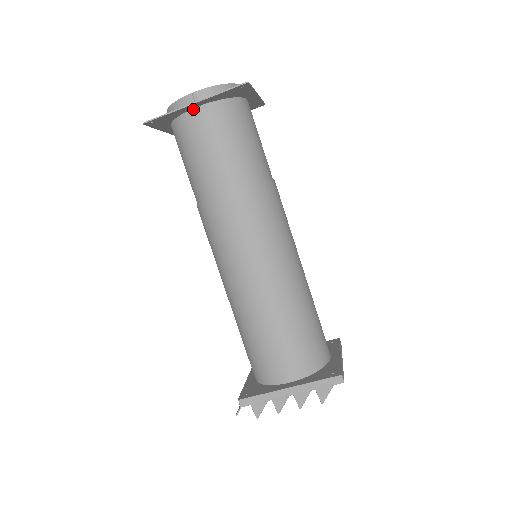
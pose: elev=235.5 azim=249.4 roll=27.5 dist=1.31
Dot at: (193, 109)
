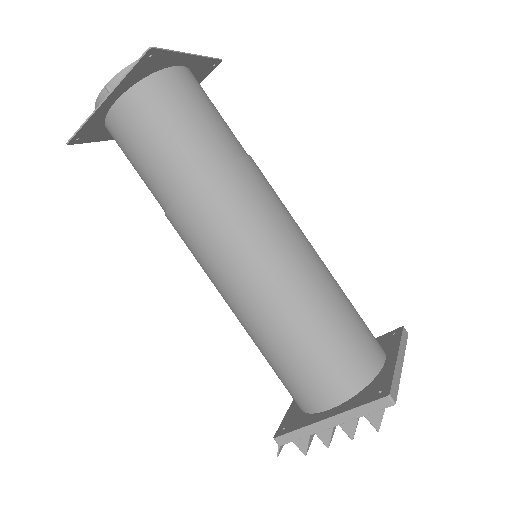
Dot at: (113, 106)
